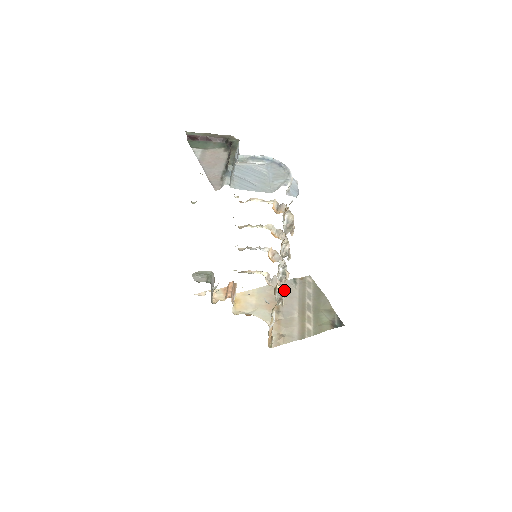
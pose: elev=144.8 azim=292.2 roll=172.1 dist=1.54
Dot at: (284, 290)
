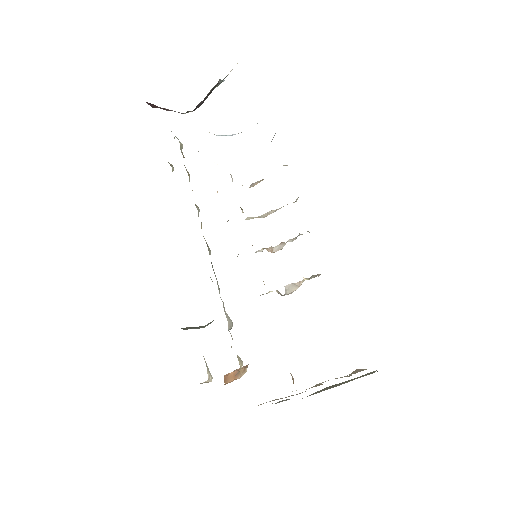
Dot at: occluded
